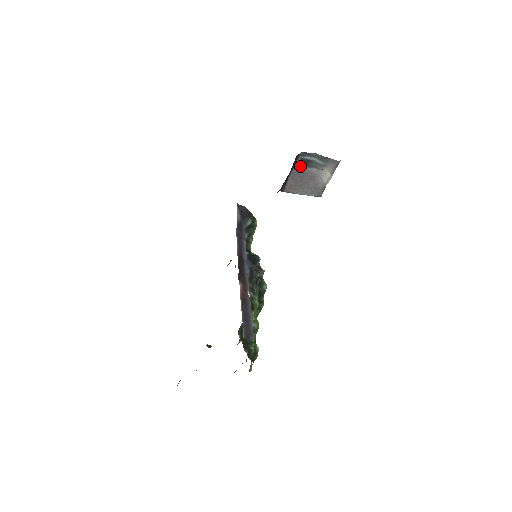
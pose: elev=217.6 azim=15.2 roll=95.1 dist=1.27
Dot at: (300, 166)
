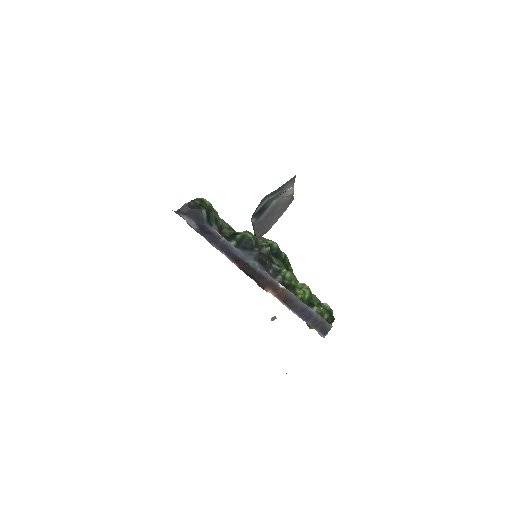
Dot at: (258, 219)
